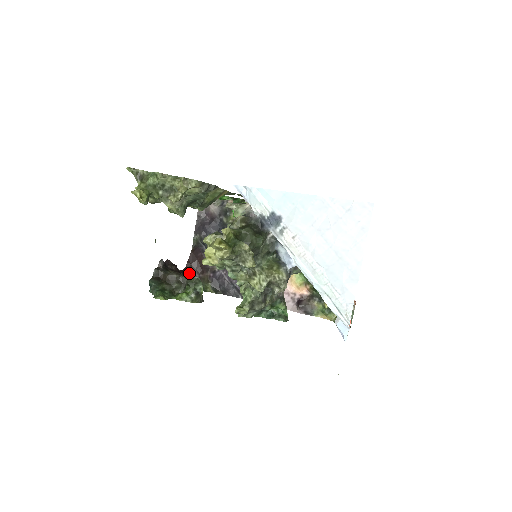
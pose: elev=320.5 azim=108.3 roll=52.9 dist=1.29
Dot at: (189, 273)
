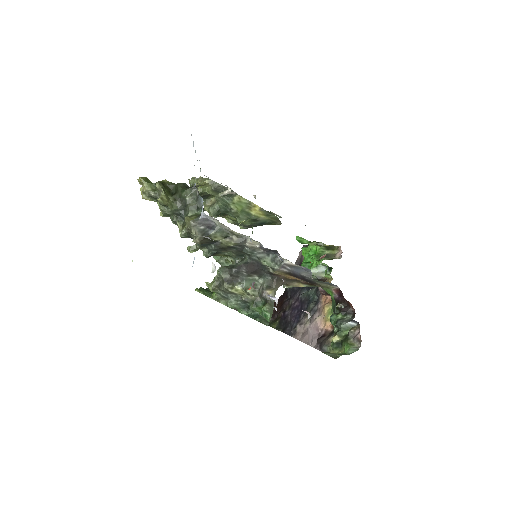
Dot at: occluded
